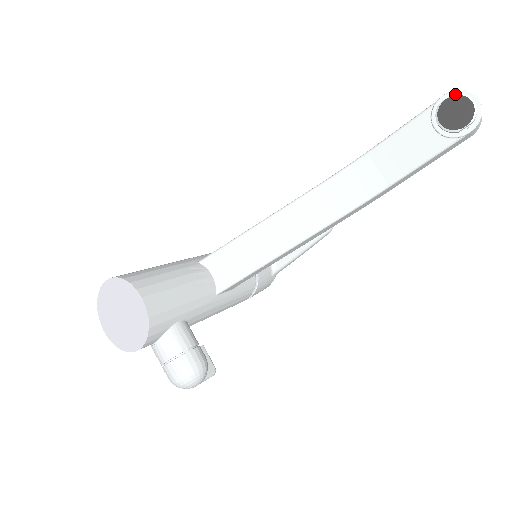
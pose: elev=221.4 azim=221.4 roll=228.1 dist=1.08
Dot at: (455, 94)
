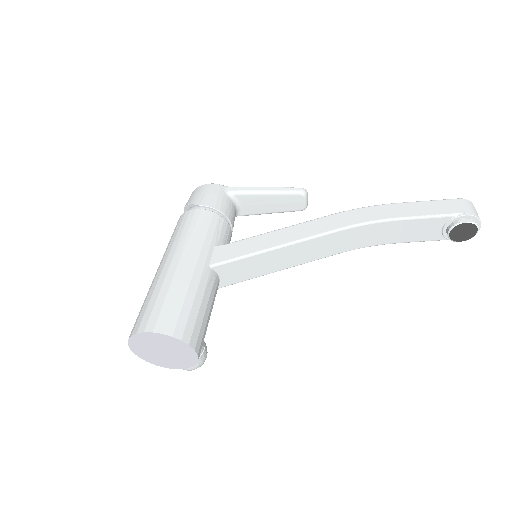
Dot at: (474, 223)
